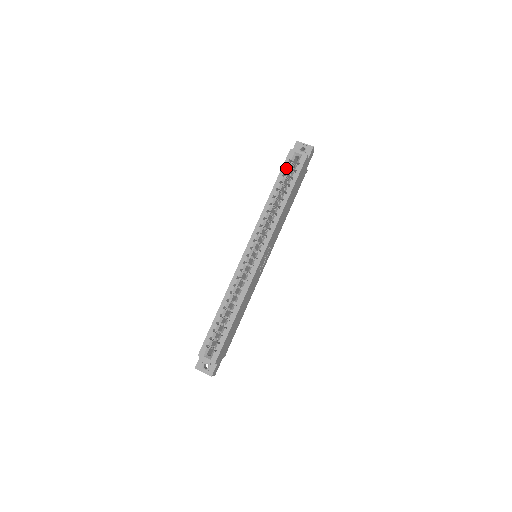
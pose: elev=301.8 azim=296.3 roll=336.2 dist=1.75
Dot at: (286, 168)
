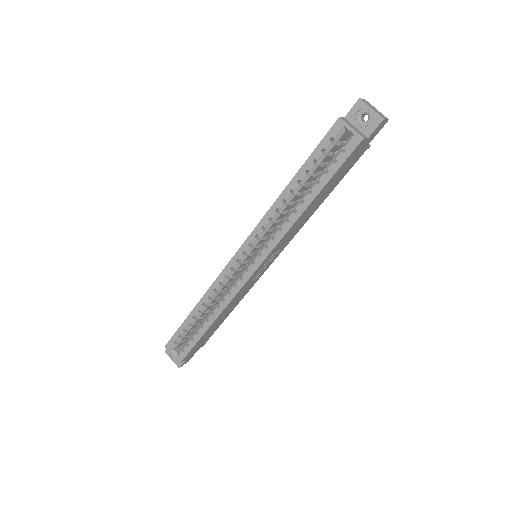
Dot at: (324, 148)
